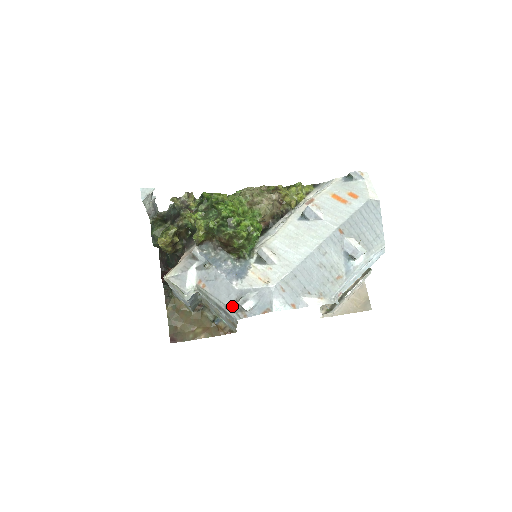
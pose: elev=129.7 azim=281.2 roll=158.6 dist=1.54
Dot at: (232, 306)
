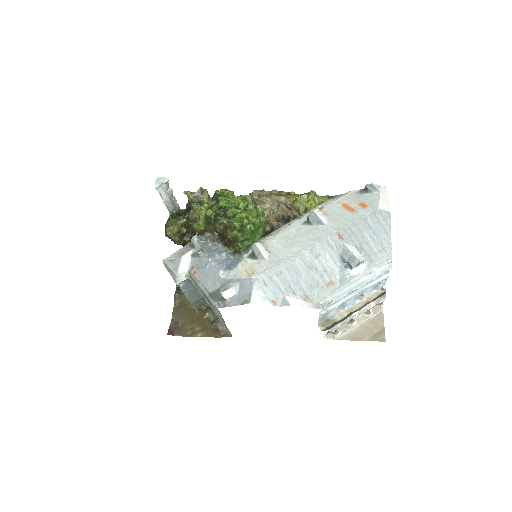
Dot at: (215, 294)
